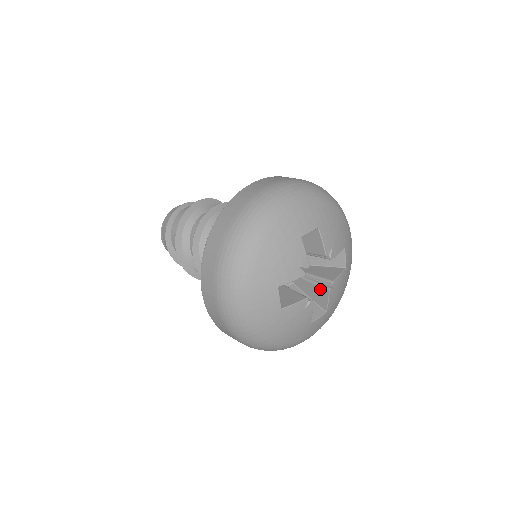
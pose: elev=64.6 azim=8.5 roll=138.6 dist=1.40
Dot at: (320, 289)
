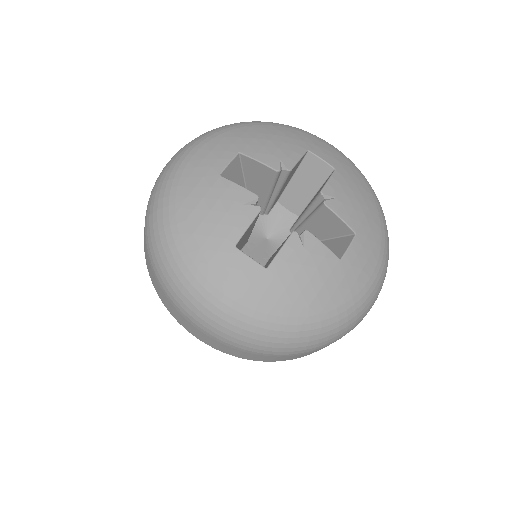
Dot at: occluded
